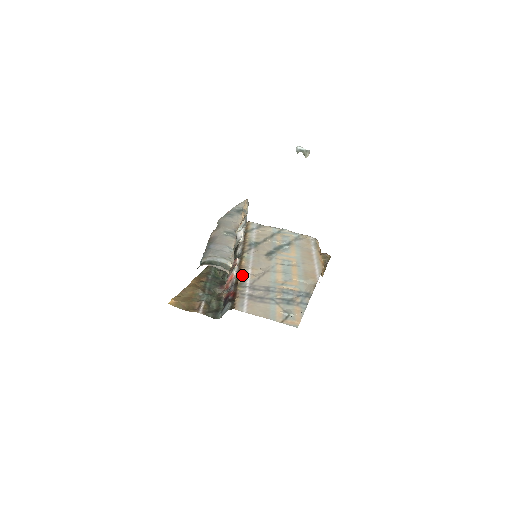
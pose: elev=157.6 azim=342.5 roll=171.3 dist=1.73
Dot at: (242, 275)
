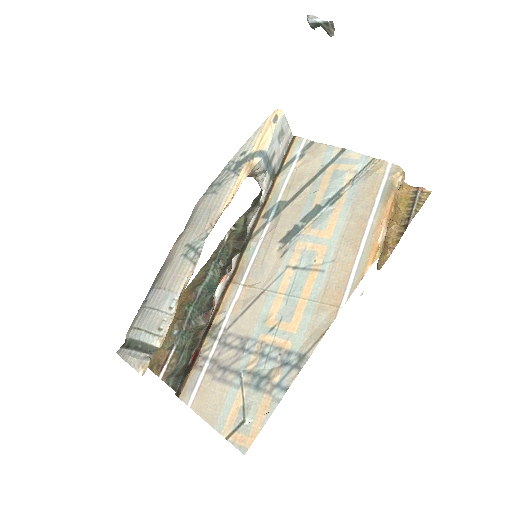
Dot at: (223, 305)
